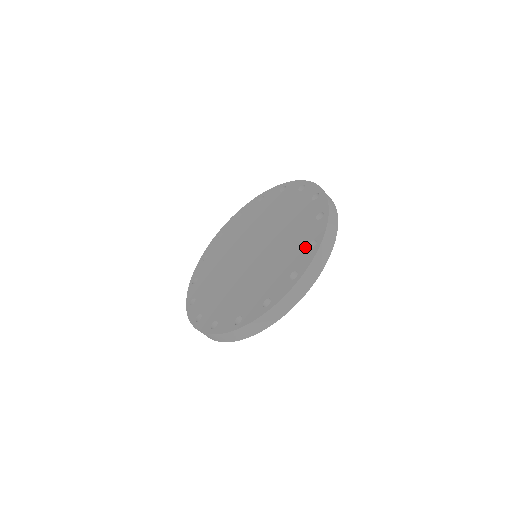
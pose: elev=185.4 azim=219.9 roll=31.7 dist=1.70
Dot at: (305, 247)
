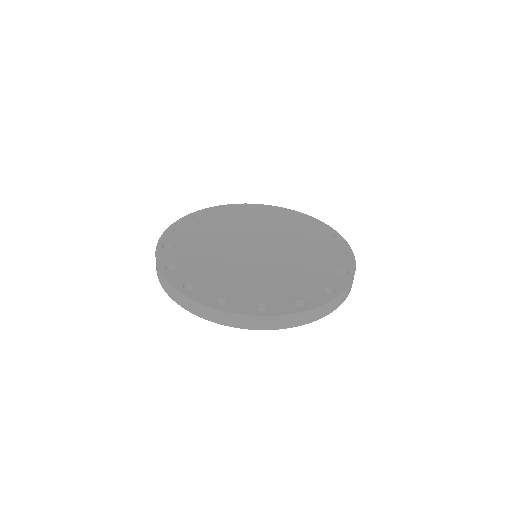
Dot at: (337, 253)
